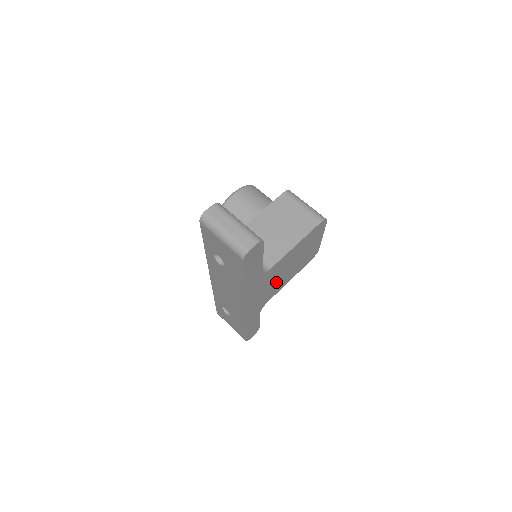
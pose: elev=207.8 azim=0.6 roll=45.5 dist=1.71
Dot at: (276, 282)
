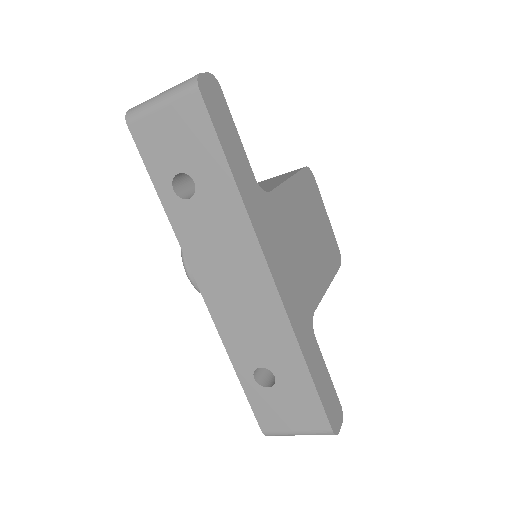
Dot at: (301, 258)
